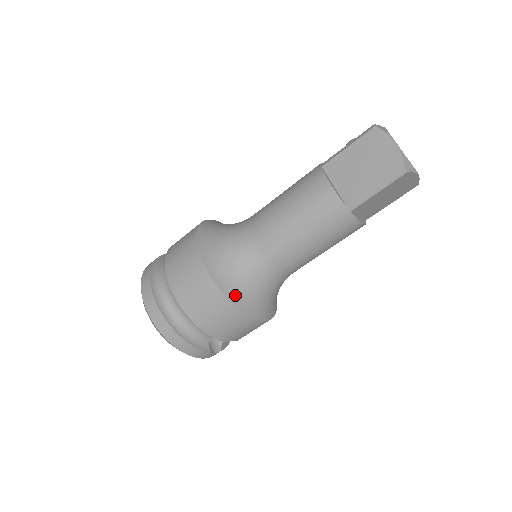
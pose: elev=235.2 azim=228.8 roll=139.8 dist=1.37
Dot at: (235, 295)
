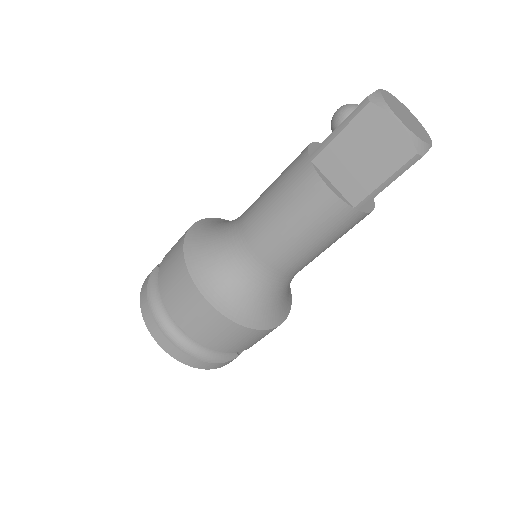
Dot at: (251, 318)
